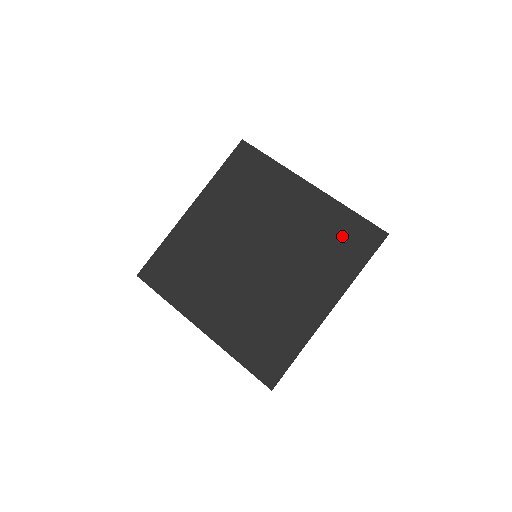
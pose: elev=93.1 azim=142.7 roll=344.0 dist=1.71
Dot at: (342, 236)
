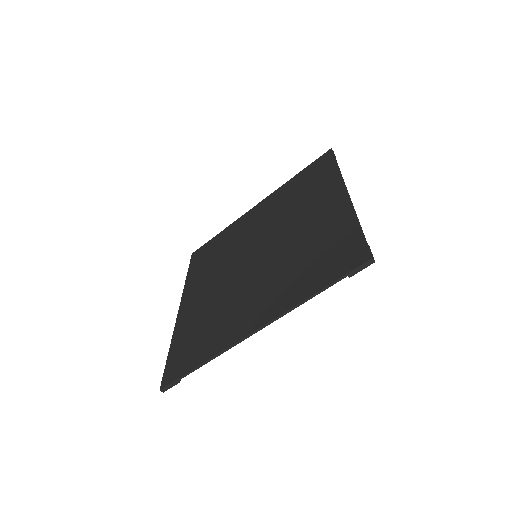
Dot at: (304, 182)
